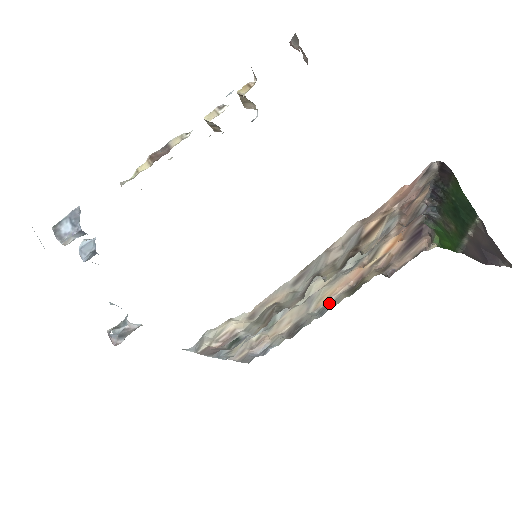
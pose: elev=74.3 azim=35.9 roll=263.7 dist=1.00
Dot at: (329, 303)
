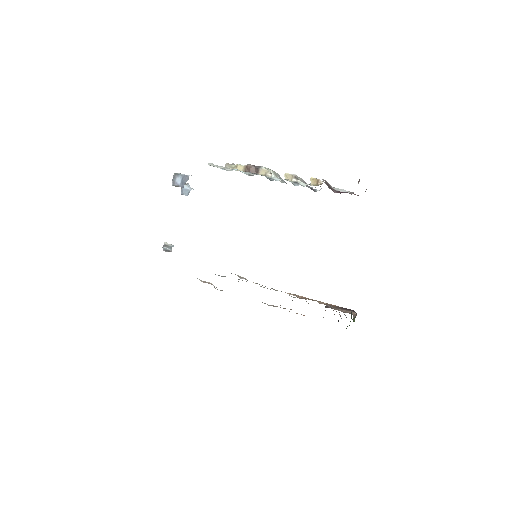
Dot at: occluded
